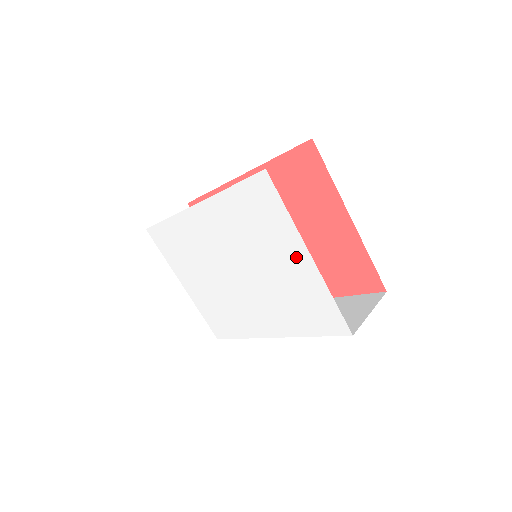
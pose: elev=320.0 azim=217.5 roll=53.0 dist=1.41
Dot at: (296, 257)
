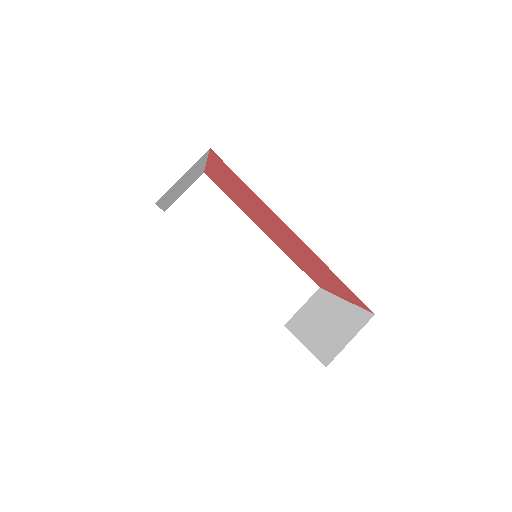
Dot at: occluded
